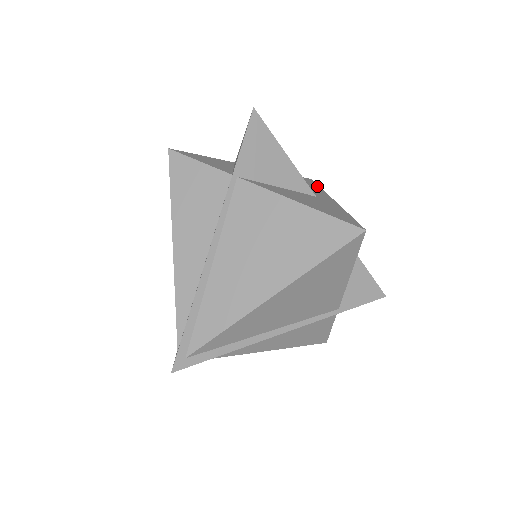
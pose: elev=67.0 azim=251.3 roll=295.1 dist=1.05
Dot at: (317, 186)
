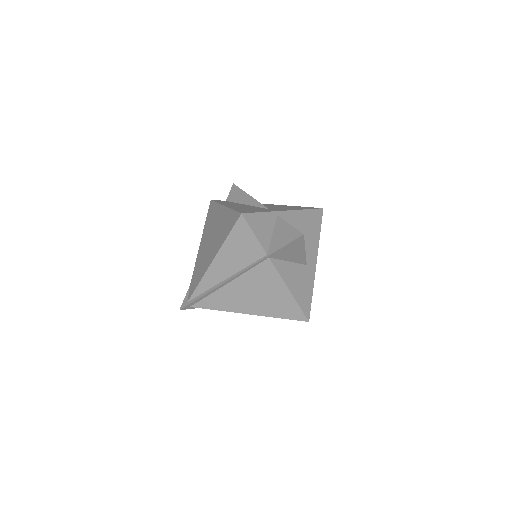
Dot at: (319, 231)
